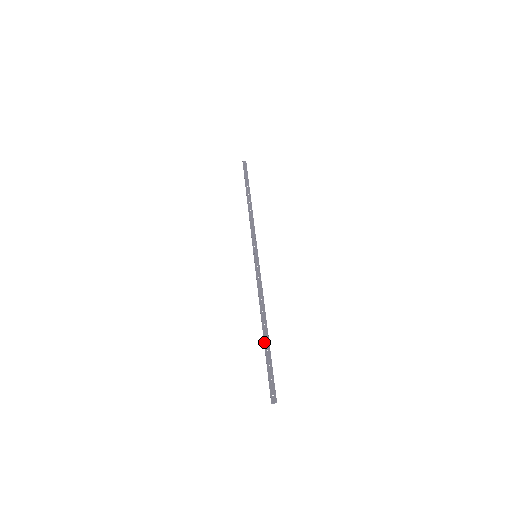
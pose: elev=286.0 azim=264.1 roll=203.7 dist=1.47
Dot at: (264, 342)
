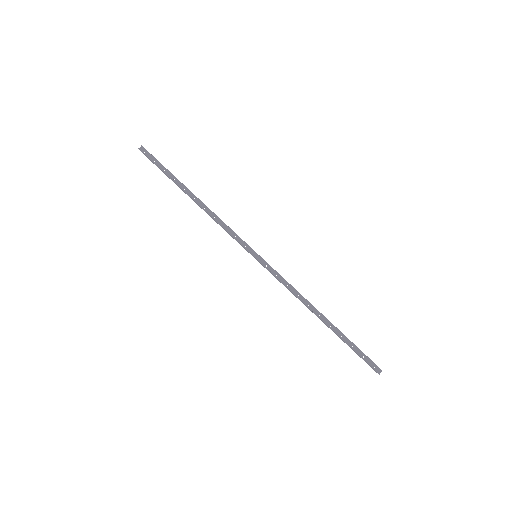
Dot at: (334, 332)
